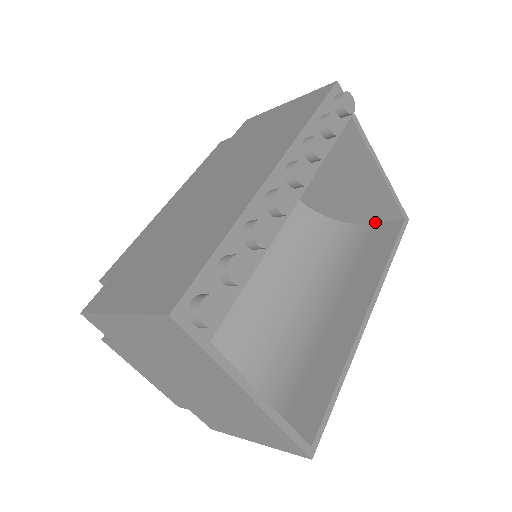
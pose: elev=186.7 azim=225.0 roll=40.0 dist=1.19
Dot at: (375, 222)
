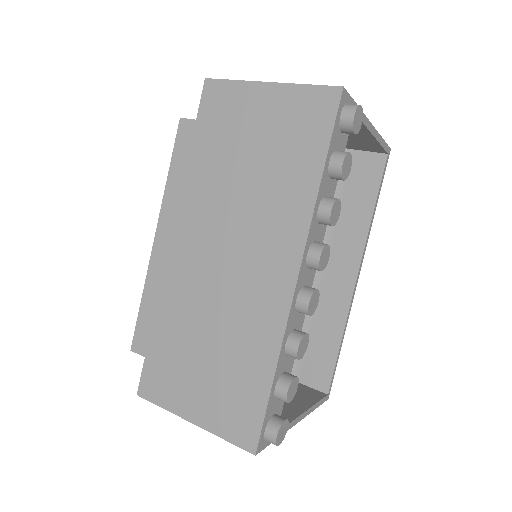
Dot at: (355, 149)
